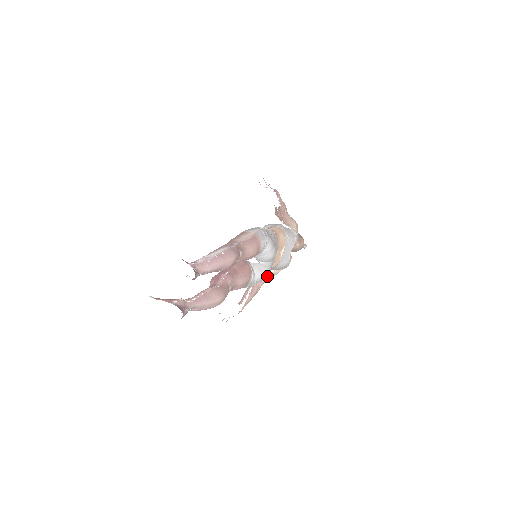
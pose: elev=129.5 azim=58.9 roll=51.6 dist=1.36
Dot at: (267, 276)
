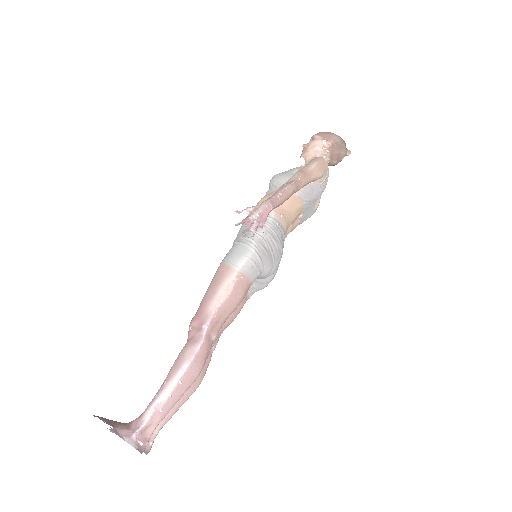
Dot at: occluded
